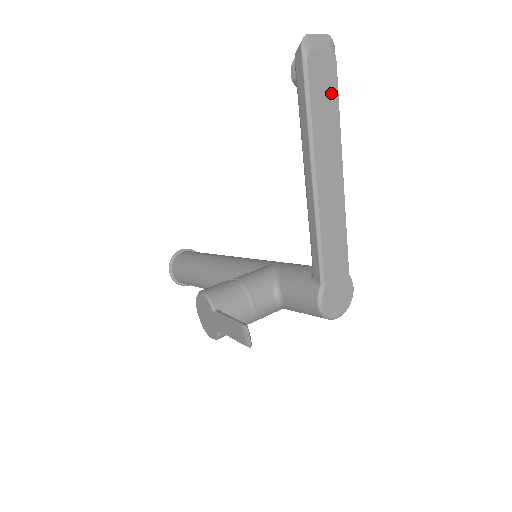
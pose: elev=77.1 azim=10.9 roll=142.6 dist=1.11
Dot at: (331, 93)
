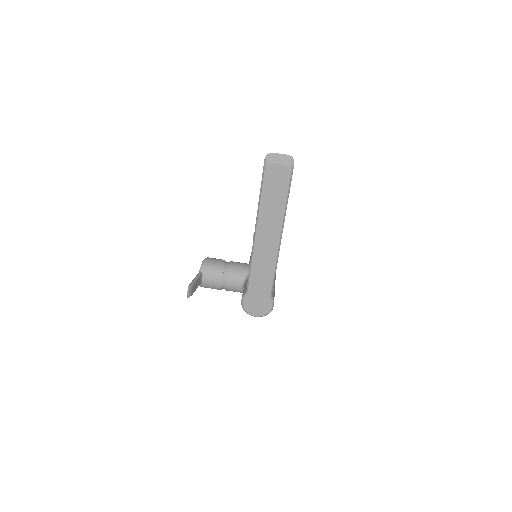
Dot at: (282, 190)
